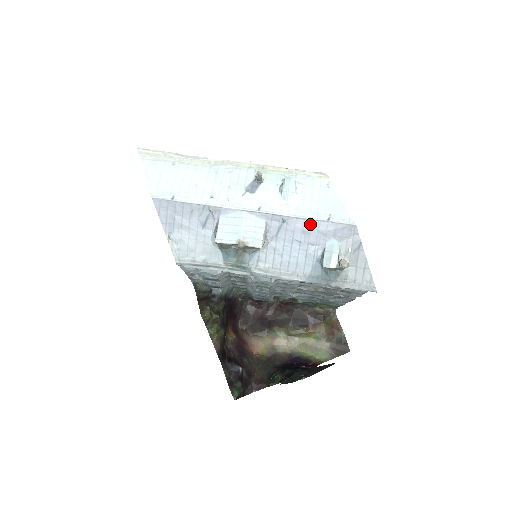
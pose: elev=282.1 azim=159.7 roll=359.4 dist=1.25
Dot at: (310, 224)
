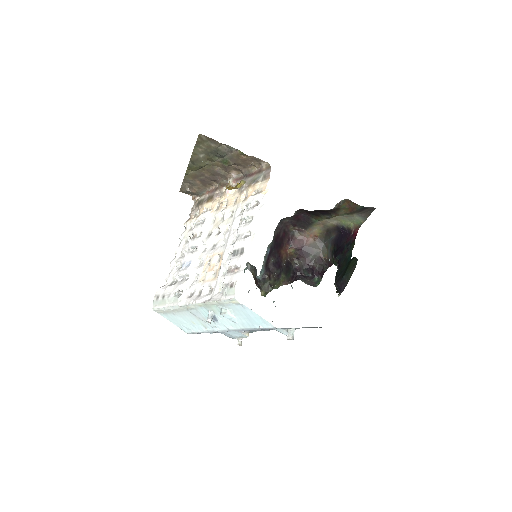
Dot at: occluded
